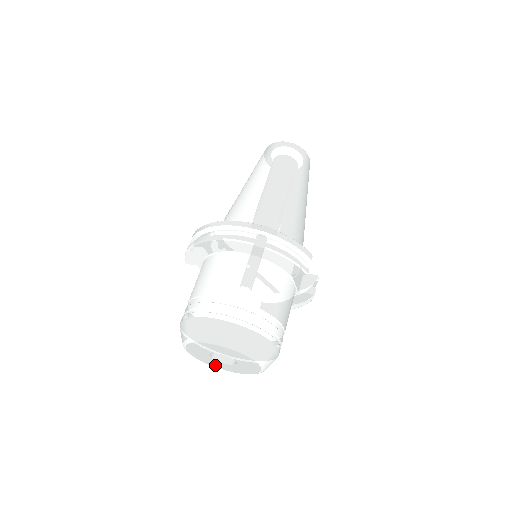
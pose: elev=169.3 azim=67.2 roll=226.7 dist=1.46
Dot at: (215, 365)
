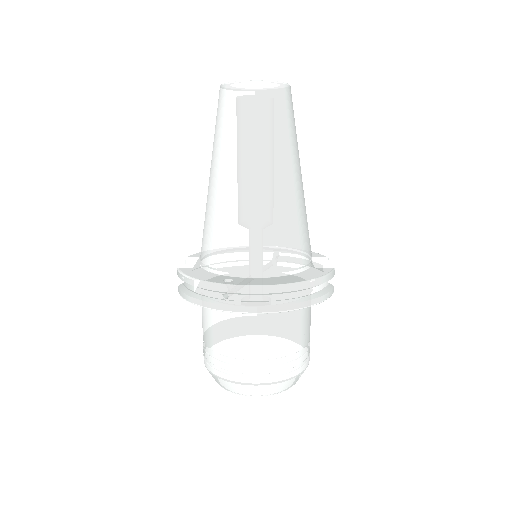
Dot at: occluded
